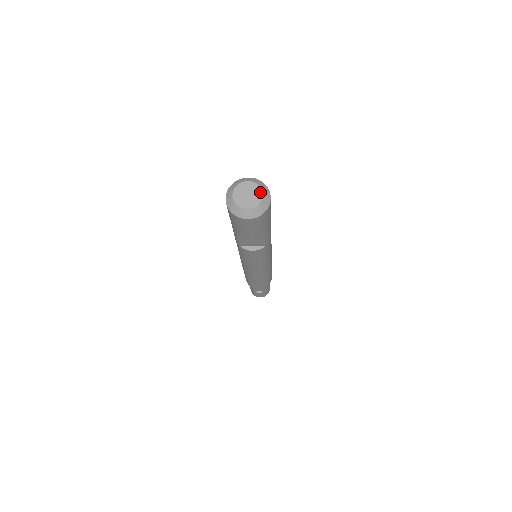
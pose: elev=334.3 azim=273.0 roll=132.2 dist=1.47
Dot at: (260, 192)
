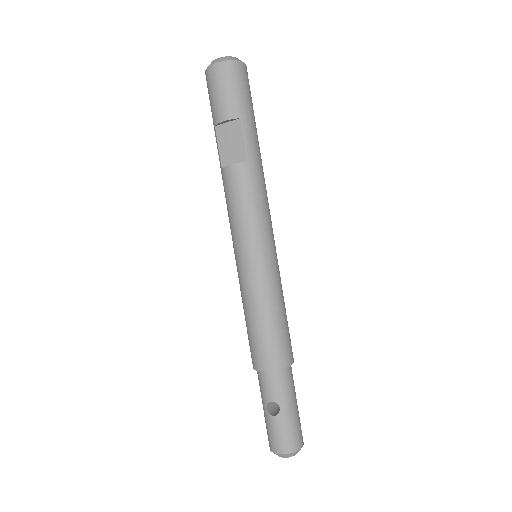
Dot at: occluded
